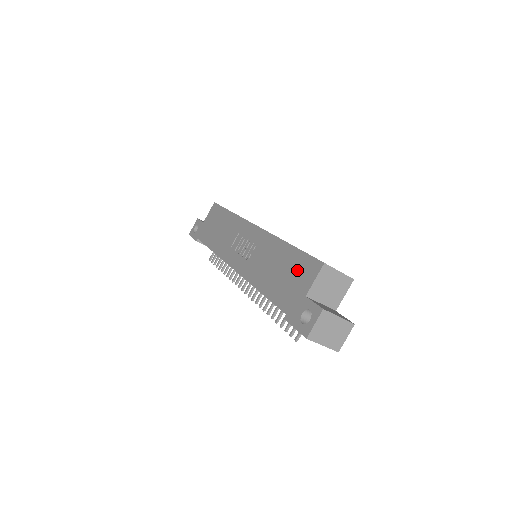
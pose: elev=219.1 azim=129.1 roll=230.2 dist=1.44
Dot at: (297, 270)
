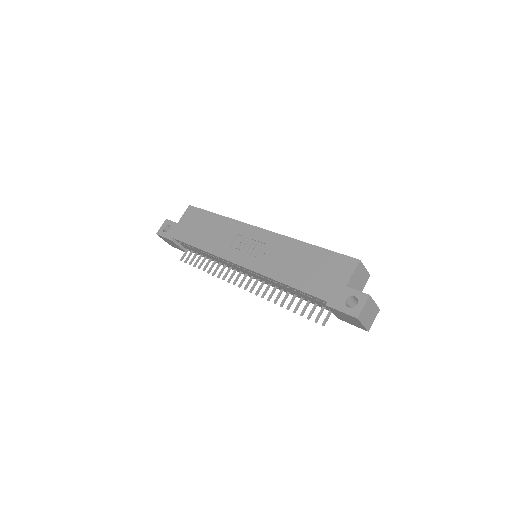
Dot at: (329, 266)
